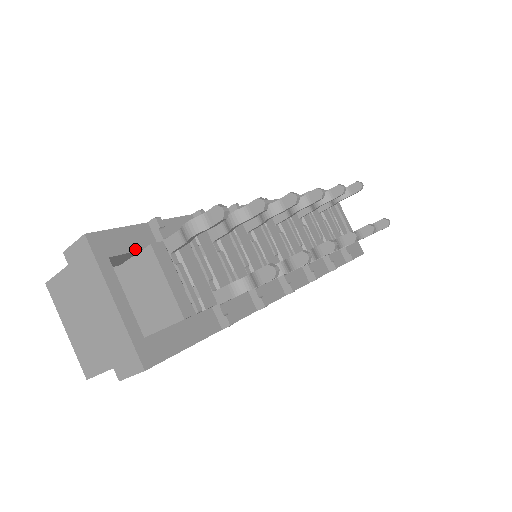
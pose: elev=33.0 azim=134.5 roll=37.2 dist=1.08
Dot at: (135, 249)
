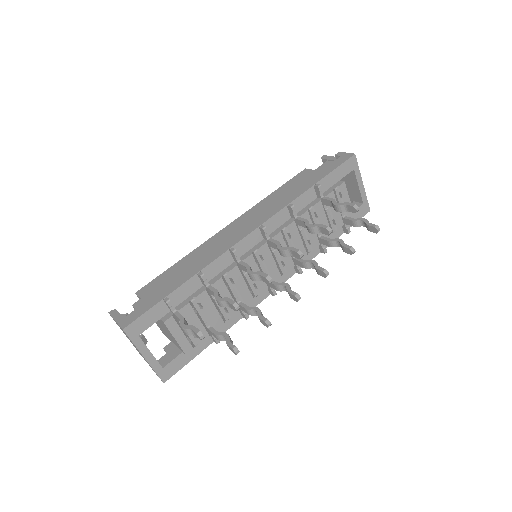
Dot at: (155, 322)
